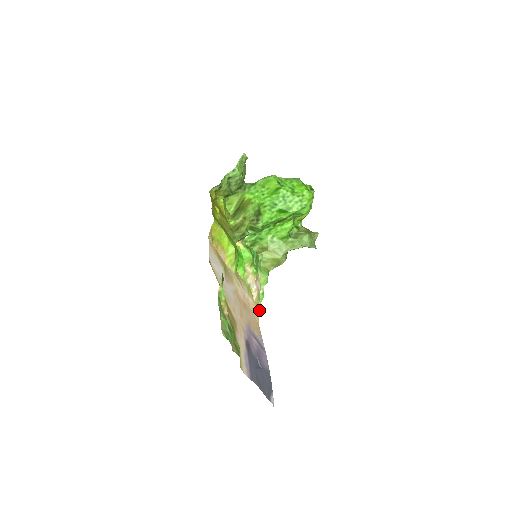
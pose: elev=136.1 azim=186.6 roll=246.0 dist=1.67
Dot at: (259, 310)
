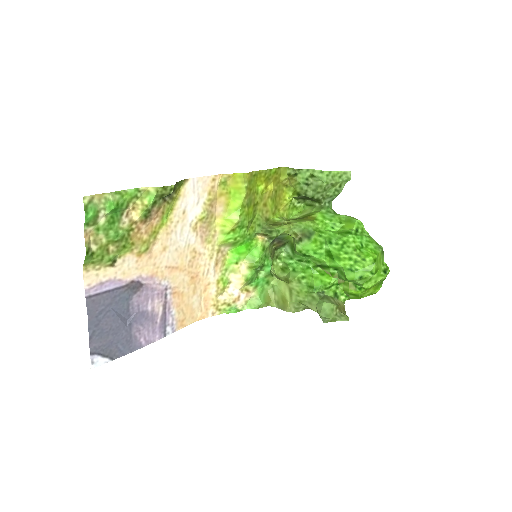
Dot at: (215, 314)
